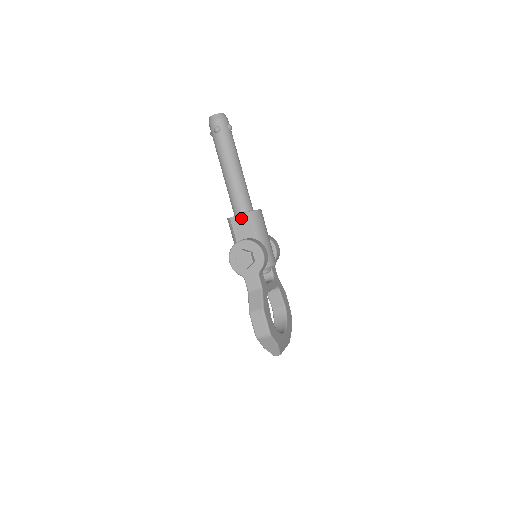
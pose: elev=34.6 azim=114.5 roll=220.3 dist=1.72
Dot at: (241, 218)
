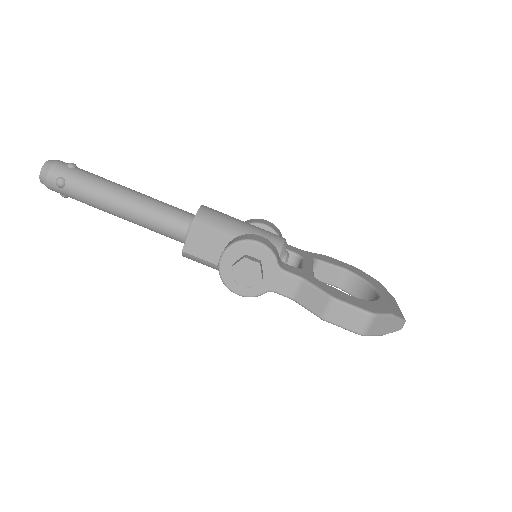
Dot at: (193, 237)
